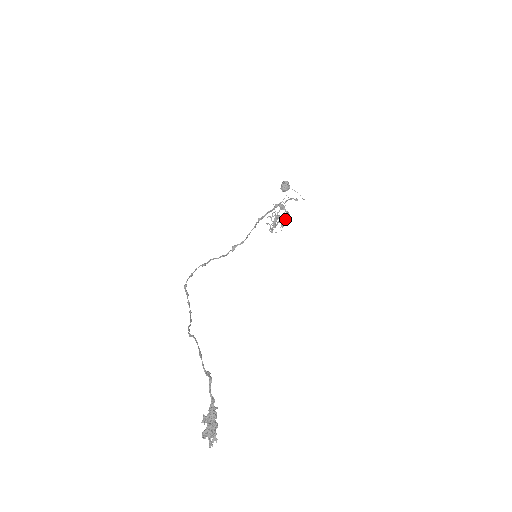
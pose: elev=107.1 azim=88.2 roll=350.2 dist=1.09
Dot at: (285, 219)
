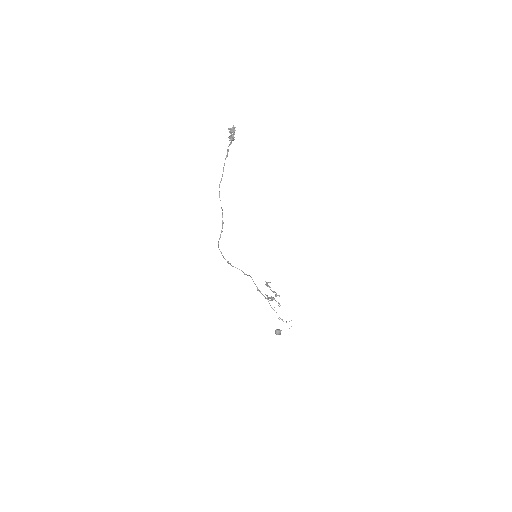
Dot at: (276, 294)
